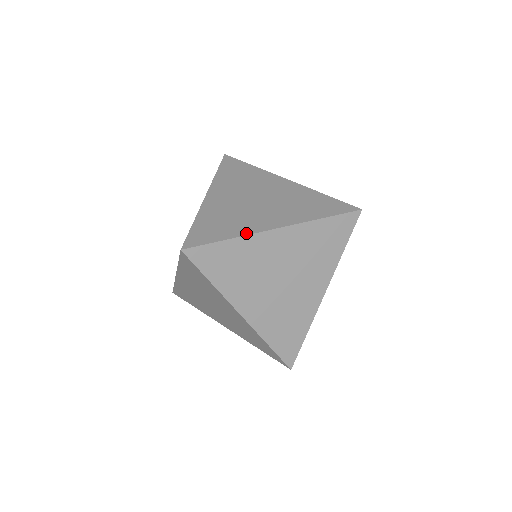
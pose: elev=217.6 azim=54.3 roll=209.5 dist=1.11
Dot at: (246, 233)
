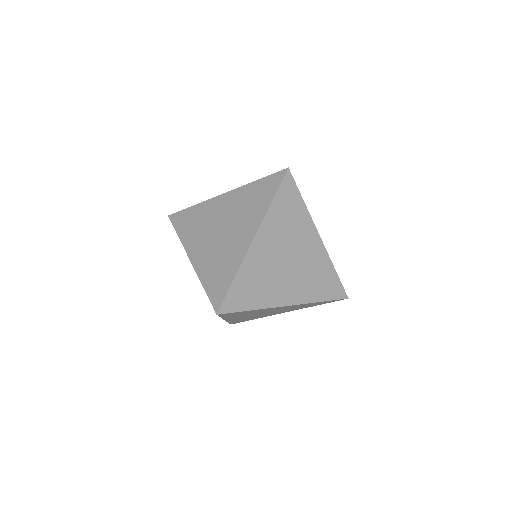
Dot at: (206, 201)
